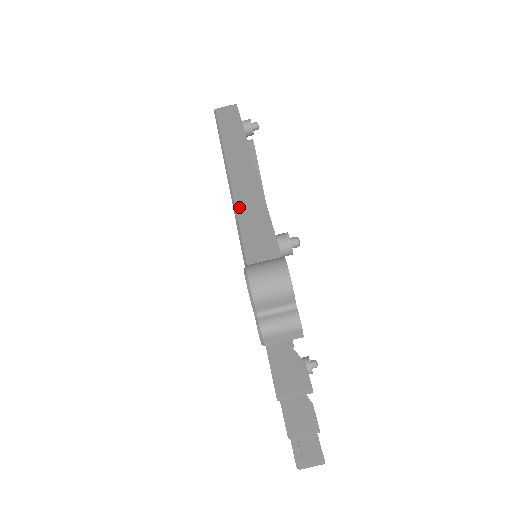
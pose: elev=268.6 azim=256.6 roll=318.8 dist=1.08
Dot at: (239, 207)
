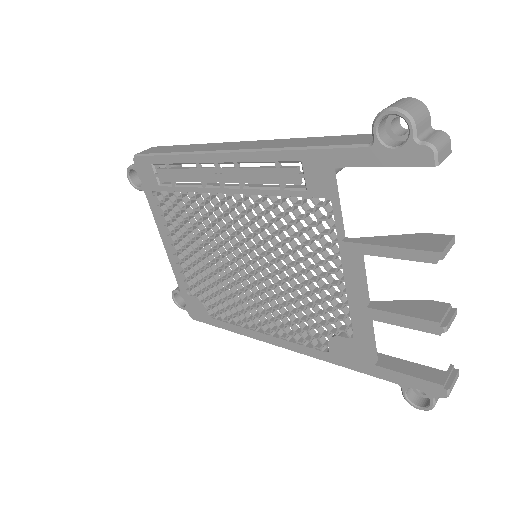
Dot at: (279, 146)
